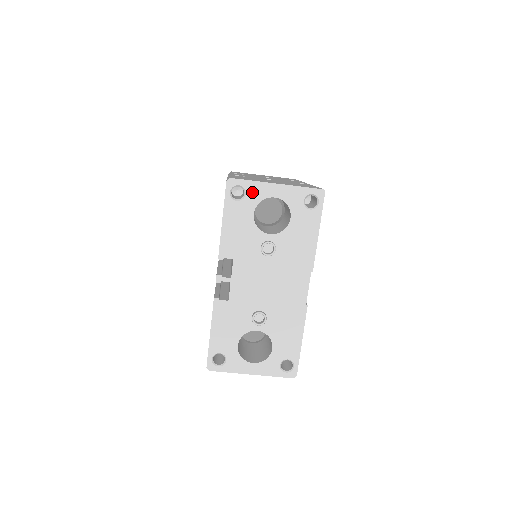
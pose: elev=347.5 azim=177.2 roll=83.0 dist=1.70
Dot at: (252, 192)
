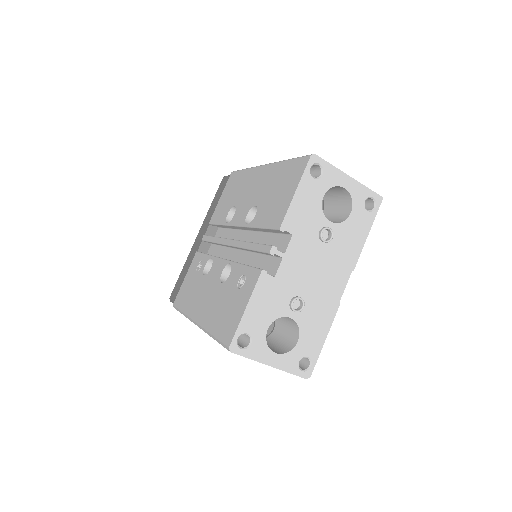
Dot at: (328, 175)
